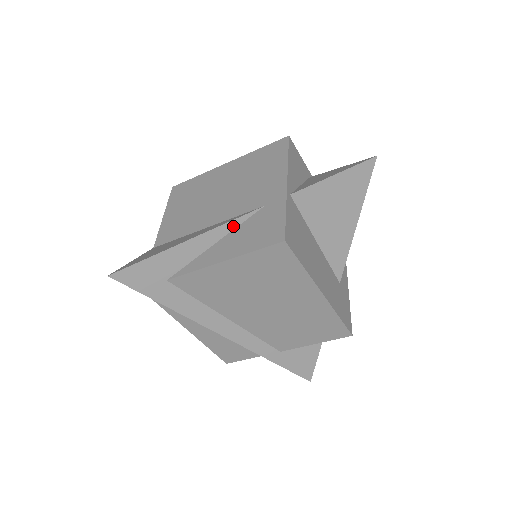
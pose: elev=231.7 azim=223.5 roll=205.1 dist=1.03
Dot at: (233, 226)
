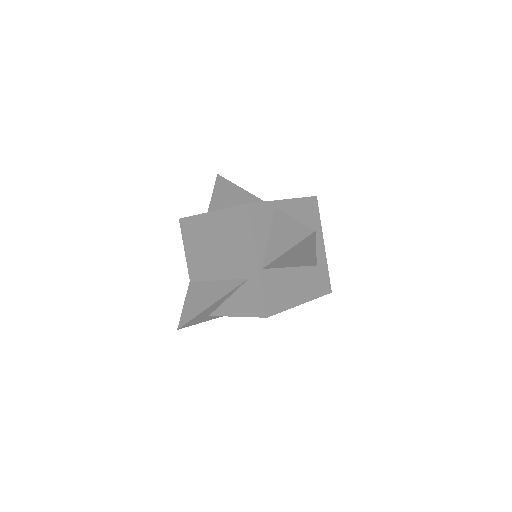
Dot at: (234, 291)
